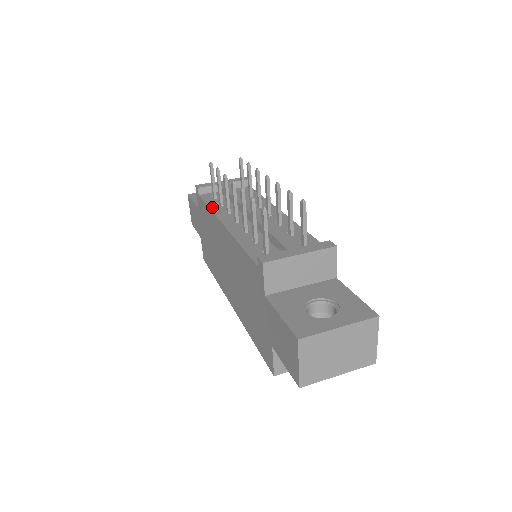
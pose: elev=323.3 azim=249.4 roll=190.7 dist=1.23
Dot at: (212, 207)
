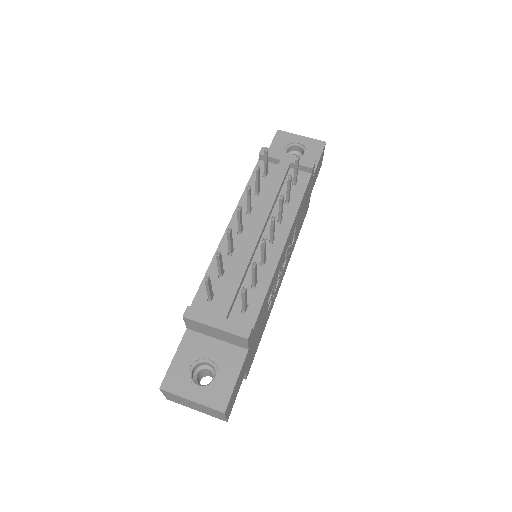
Dot at: (246, 191)
